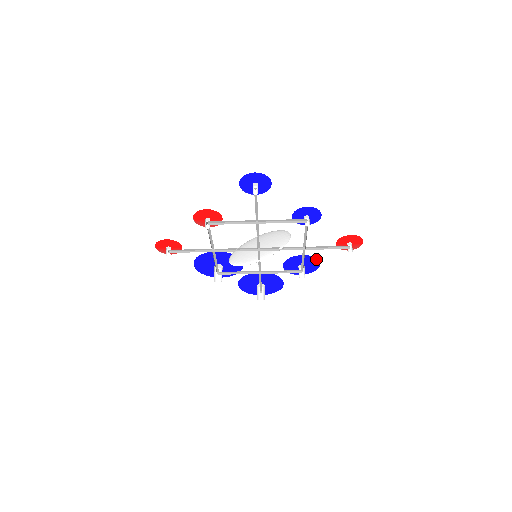
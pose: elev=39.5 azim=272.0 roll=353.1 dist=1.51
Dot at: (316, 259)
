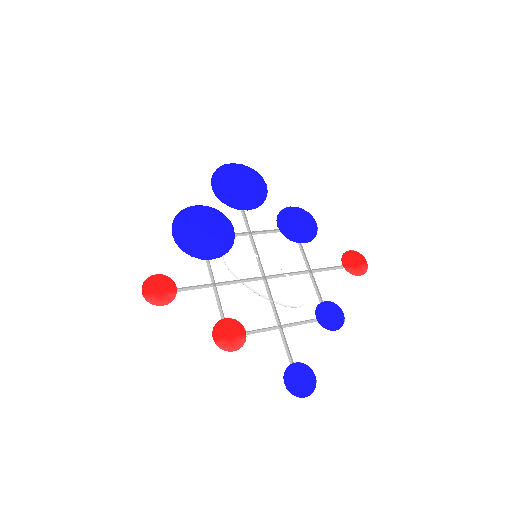
Dot at: (316, 233)
